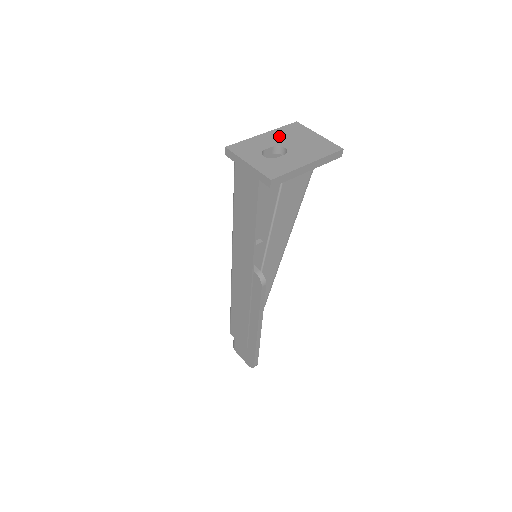
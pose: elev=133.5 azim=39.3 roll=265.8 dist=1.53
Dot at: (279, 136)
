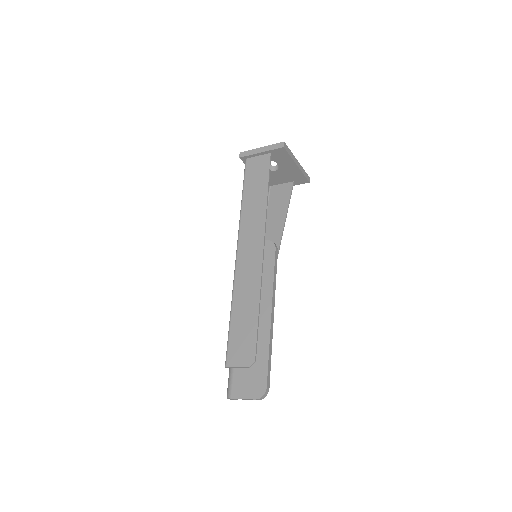
Dot at: occluded
